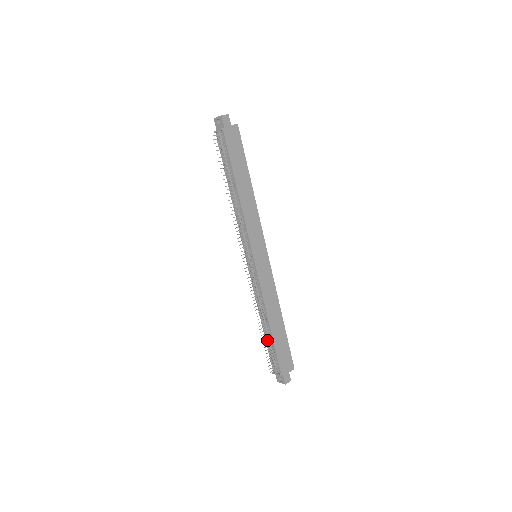
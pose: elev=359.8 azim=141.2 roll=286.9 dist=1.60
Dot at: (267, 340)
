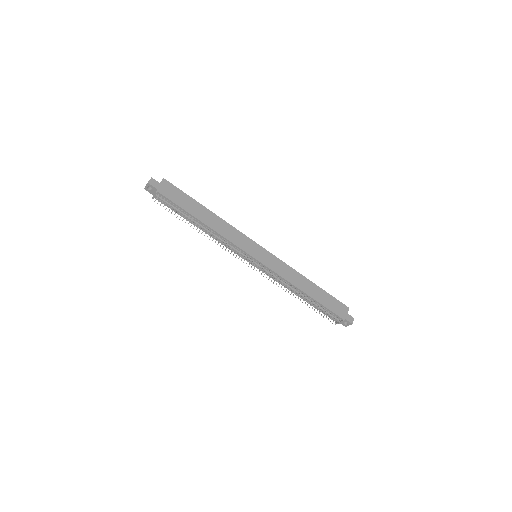
Dot at: (314, 306)
